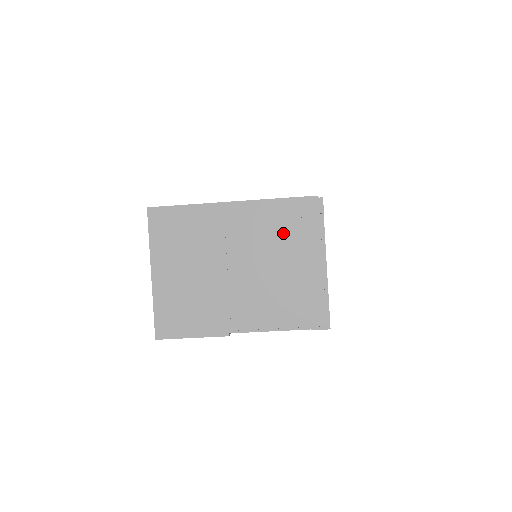
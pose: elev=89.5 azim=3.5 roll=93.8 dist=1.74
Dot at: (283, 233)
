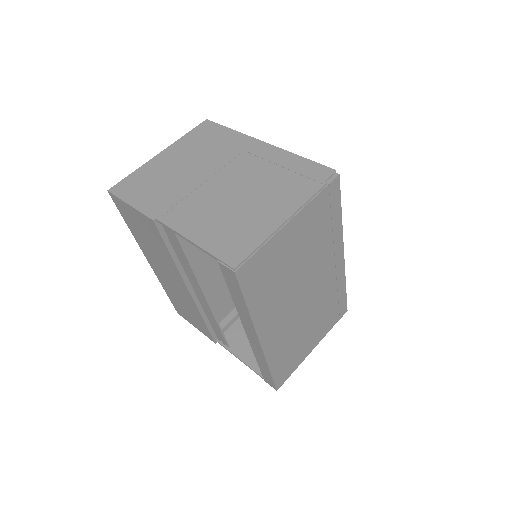
Dot at: (279, 179)
